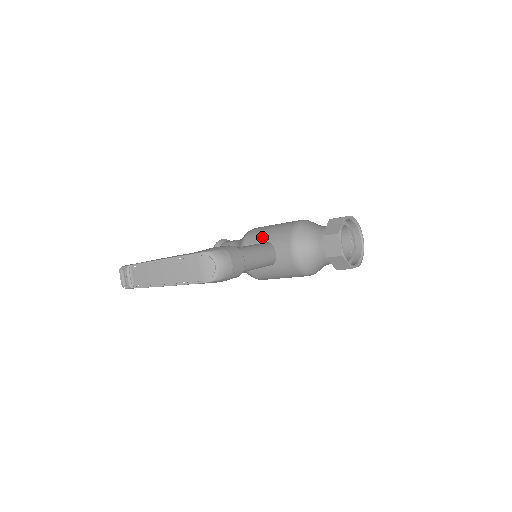
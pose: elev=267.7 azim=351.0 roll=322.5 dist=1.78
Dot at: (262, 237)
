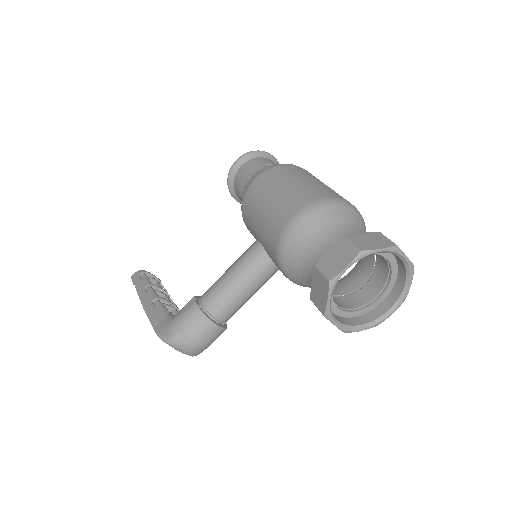
Dot at: (253, 229)
